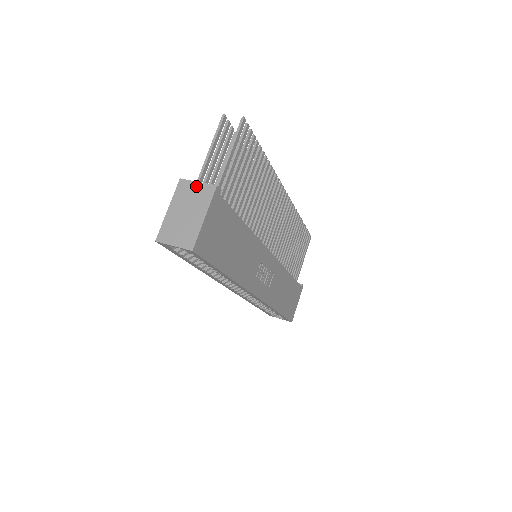
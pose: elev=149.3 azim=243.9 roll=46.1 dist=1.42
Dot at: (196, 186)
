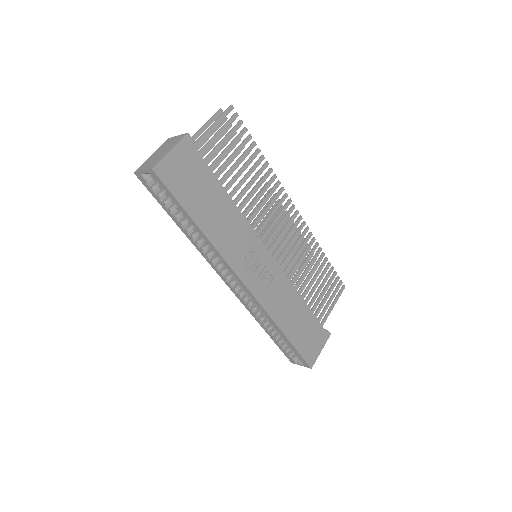
Dot at: (176, 138)
